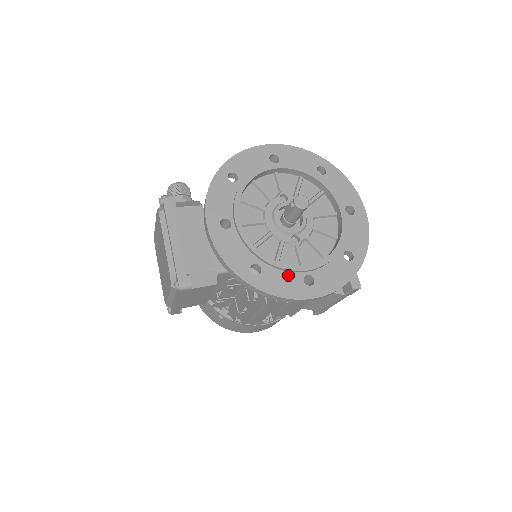
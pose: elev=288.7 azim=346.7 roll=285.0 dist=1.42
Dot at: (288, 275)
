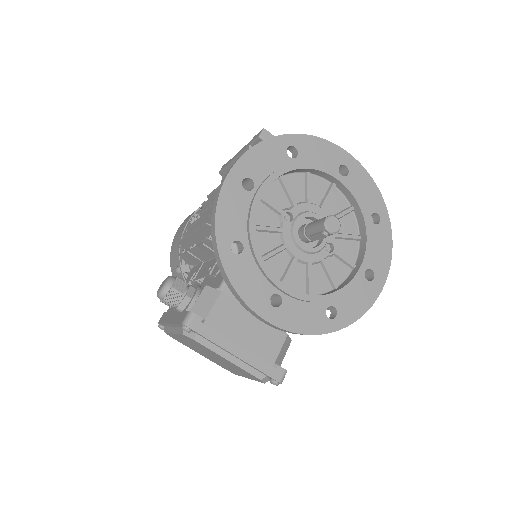
Dot at: (354, 289)
